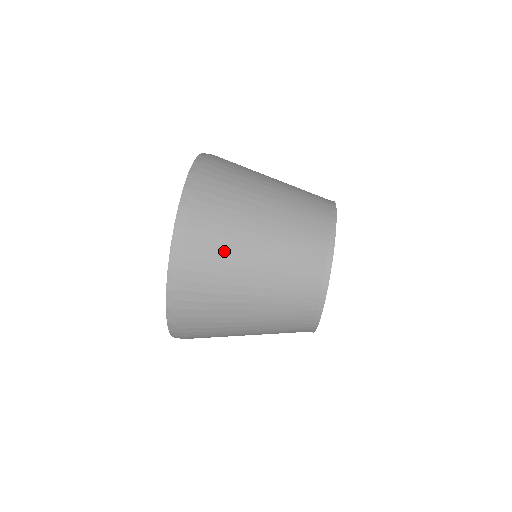
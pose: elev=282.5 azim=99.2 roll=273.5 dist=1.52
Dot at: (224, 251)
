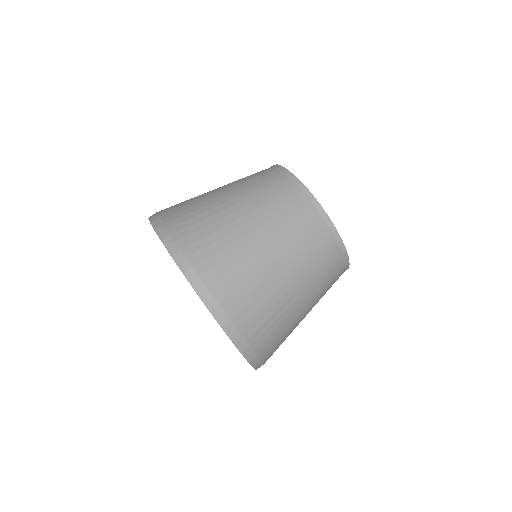
Dot at: (197, 208)
